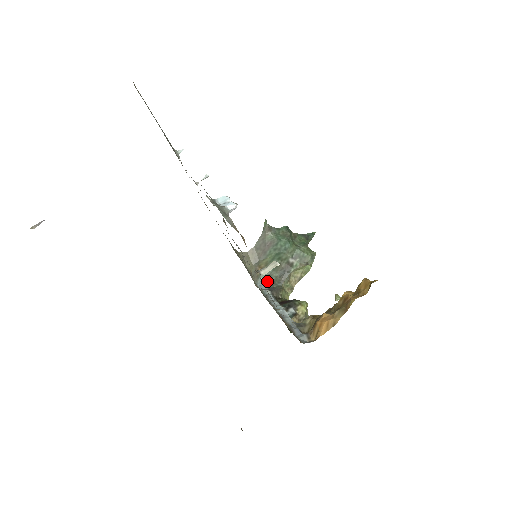
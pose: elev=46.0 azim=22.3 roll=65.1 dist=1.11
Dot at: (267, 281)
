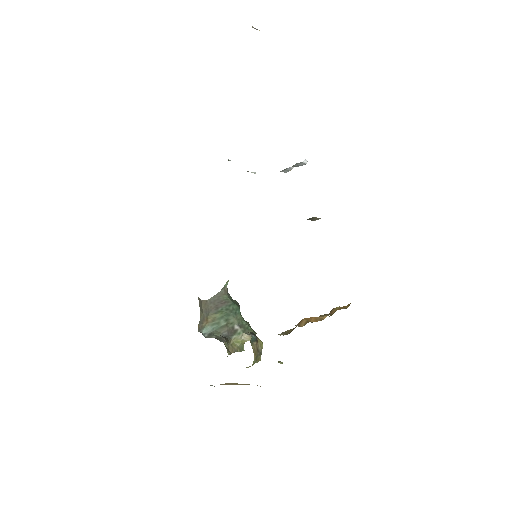
Dot at: (207, 337)
